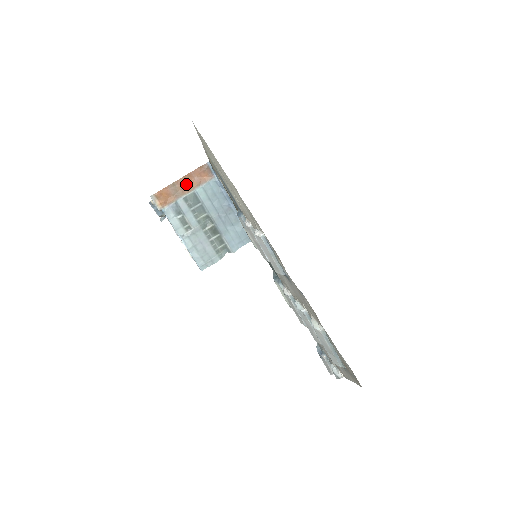
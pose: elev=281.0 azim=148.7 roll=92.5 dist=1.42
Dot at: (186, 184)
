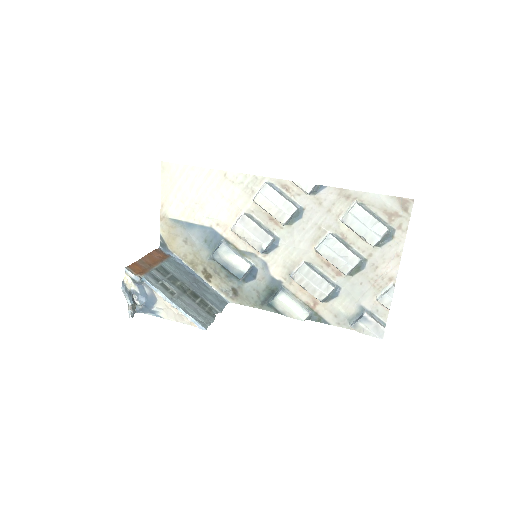
Dot at: (151, 261)
